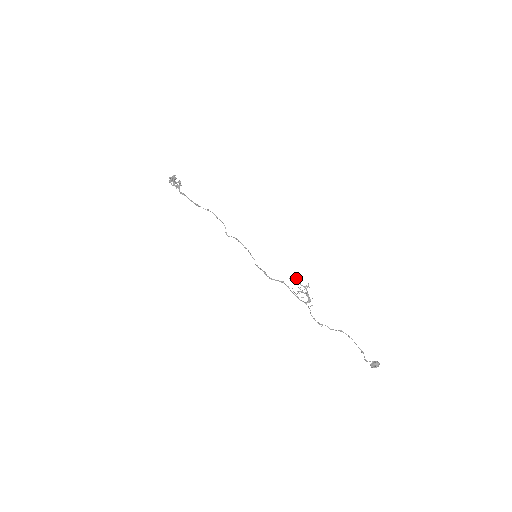
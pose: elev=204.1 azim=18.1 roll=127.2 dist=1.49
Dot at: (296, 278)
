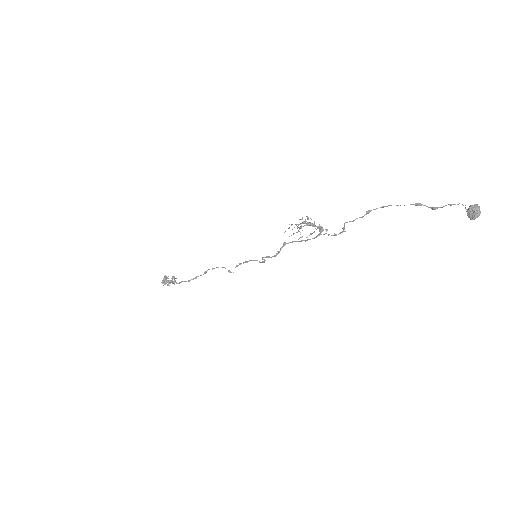
Dot at: occluded
